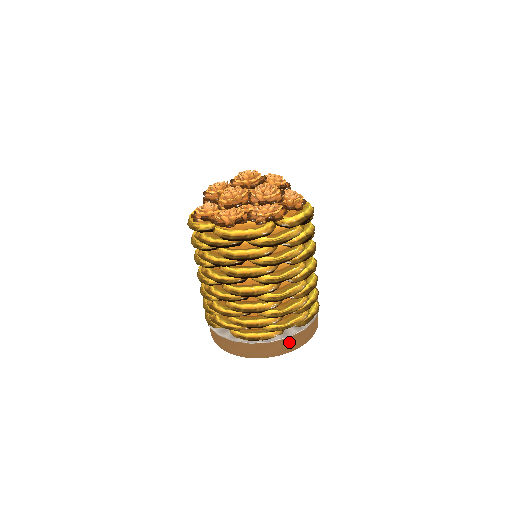
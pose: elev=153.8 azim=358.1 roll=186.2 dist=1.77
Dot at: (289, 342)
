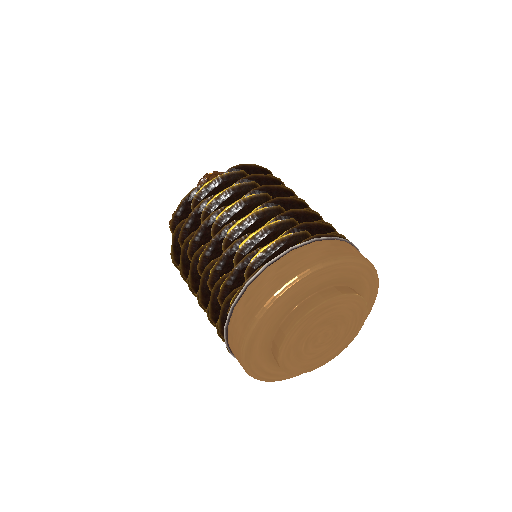
Dot at: (286, 265)
